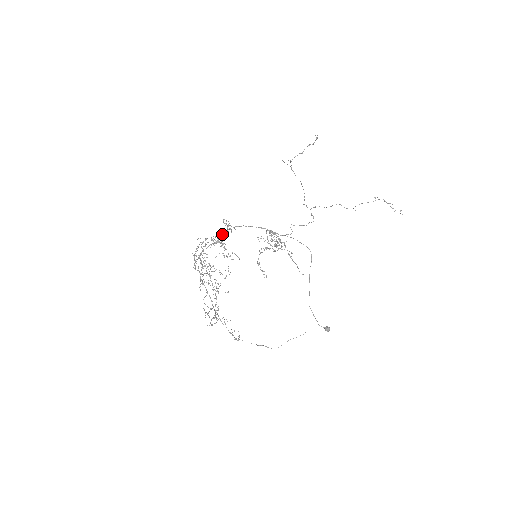
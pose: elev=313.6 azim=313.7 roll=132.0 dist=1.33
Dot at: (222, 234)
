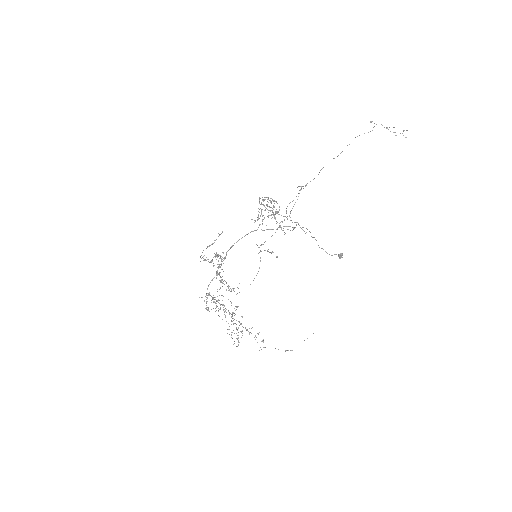
Dot at: occluded
